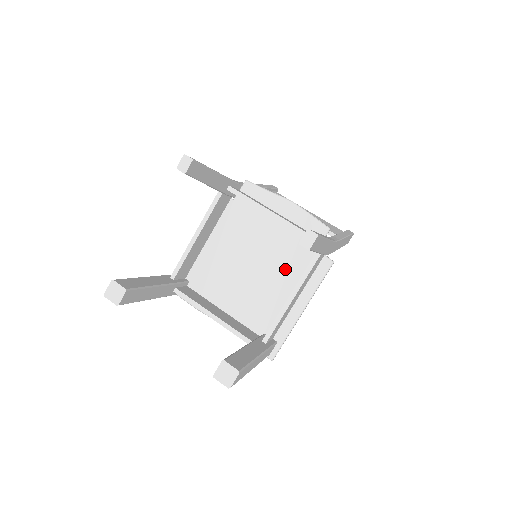
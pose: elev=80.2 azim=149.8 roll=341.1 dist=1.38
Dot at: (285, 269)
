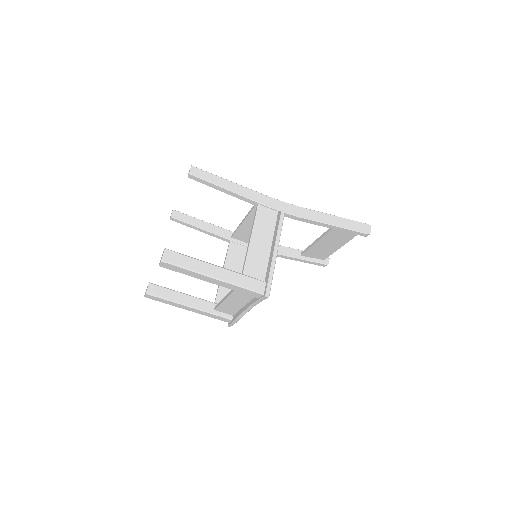
Dot at: occluded
